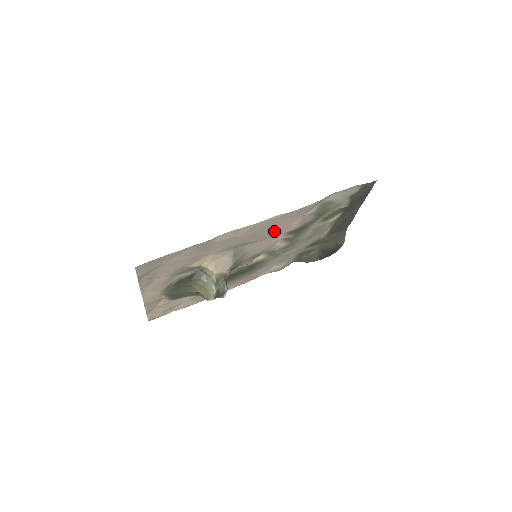
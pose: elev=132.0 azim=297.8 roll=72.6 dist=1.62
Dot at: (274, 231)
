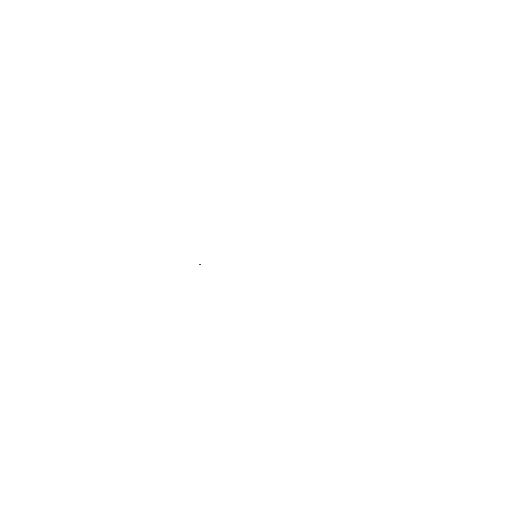
Dot at: occluded
